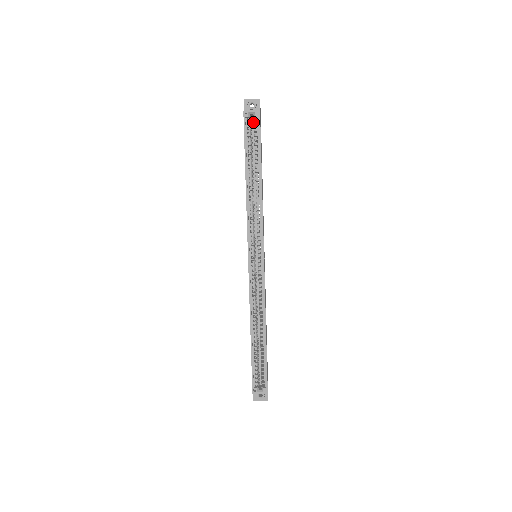
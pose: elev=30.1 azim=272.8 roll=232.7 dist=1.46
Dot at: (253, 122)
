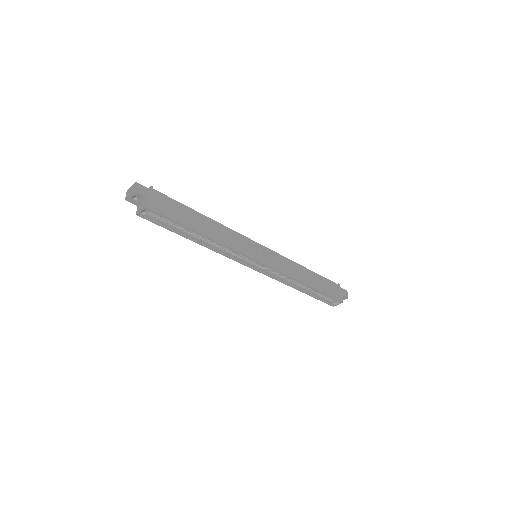
Dot at: occluded
